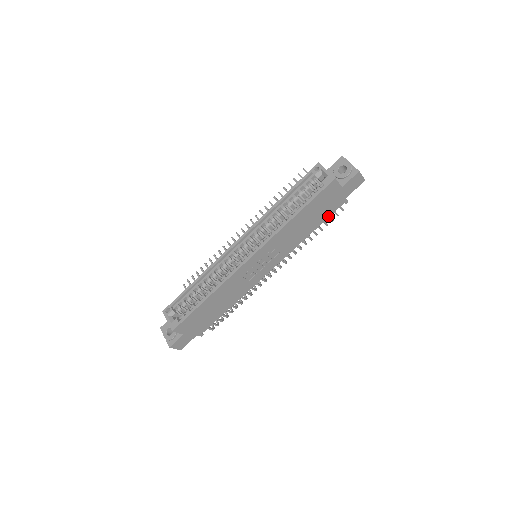
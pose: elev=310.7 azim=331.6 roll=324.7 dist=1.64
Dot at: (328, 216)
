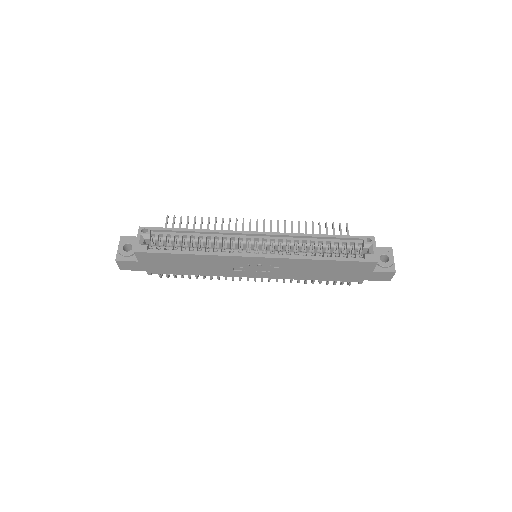
Dot at: (339, 280)
